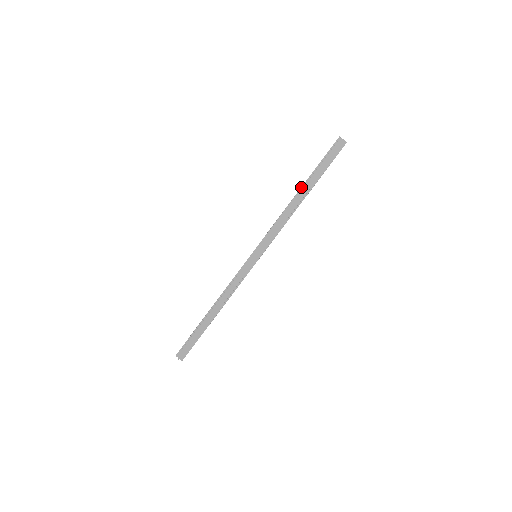
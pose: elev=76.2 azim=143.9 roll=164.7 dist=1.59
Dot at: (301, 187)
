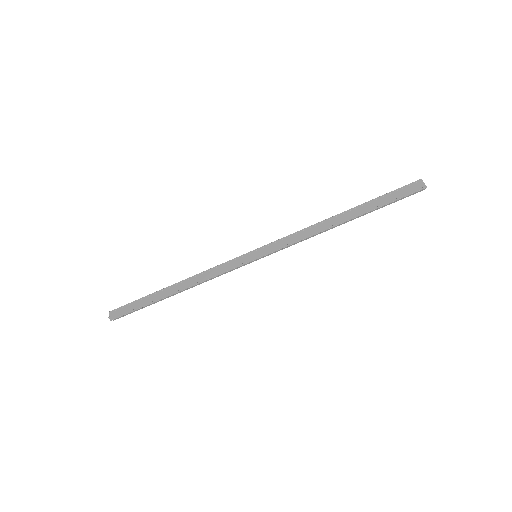
Dot at: occluded
